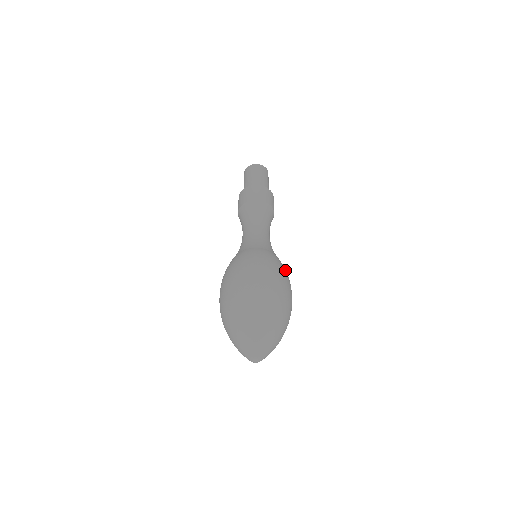
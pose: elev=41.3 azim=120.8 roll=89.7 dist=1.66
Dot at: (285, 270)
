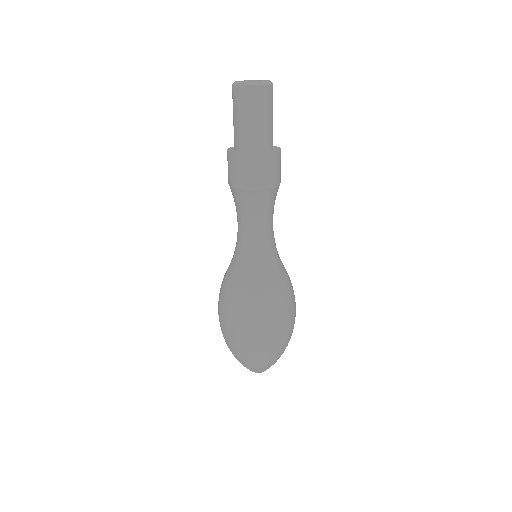
Dot at: occluded
